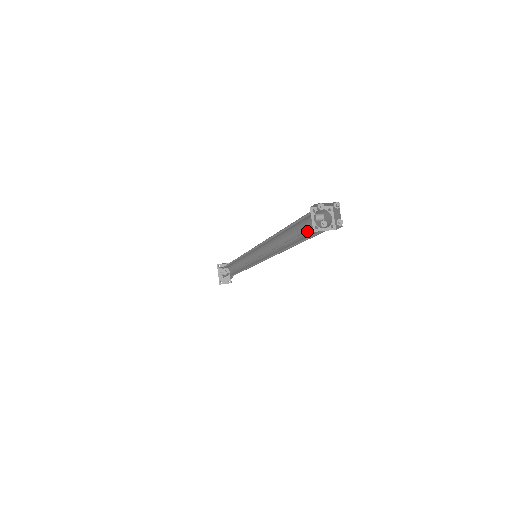
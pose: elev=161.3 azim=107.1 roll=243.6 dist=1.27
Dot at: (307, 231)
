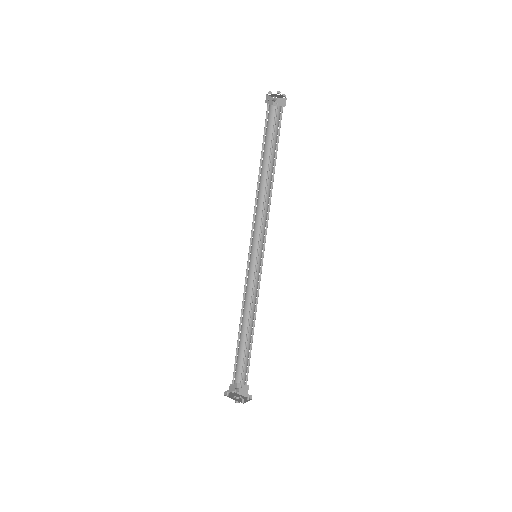
Dot at: (274, 119)
